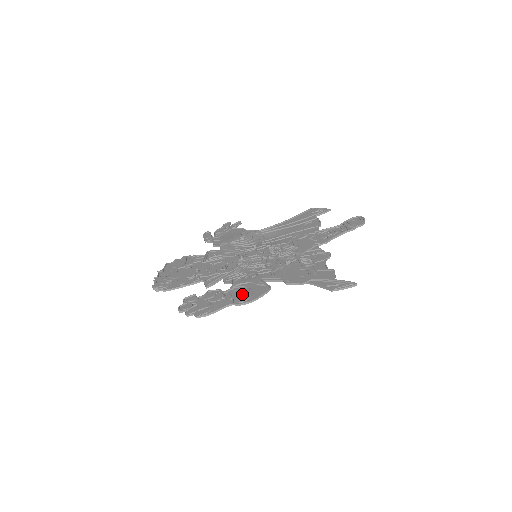
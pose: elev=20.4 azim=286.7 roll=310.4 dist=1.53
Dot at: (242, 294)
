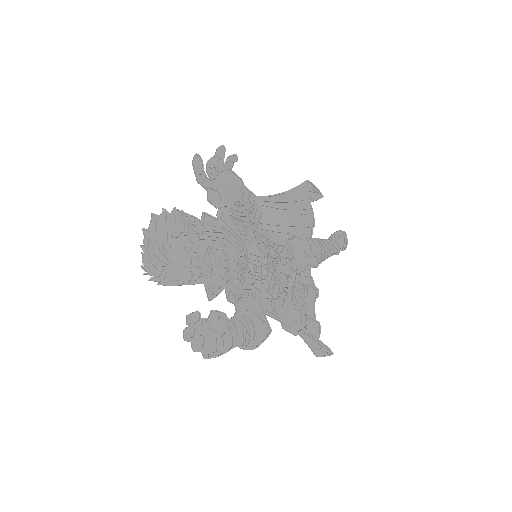
Dot at: (247, 332)
